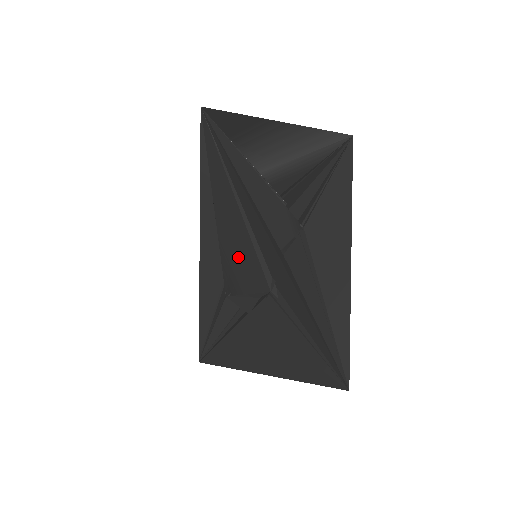
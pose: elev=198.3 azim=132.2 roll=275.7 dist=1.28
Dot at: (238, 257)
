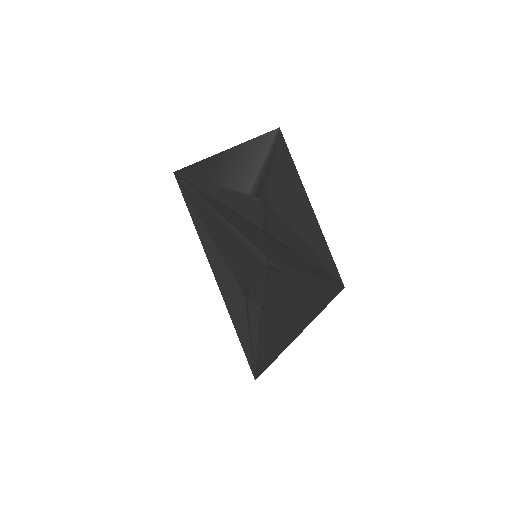
Dot at: (239, 259)
